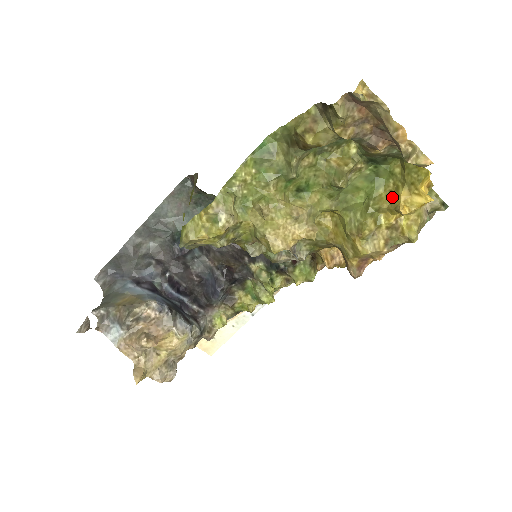
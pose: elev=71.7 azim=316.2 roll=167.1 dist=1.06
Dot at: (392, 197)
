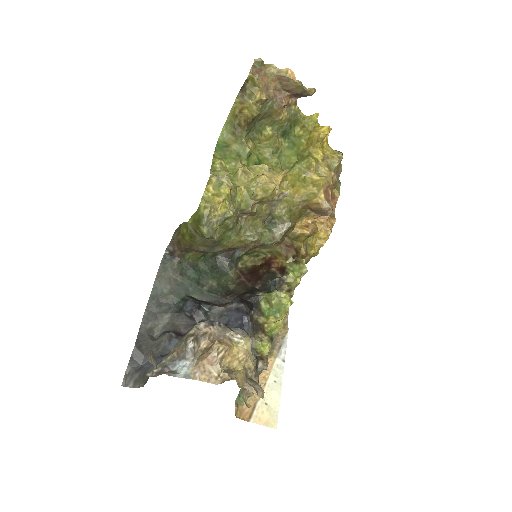
Dot at: (310, 143)
